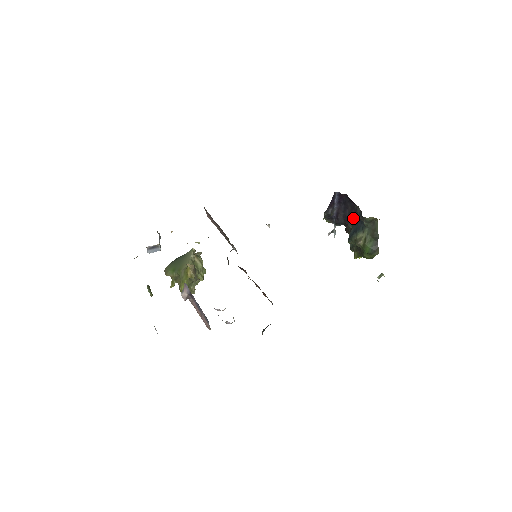
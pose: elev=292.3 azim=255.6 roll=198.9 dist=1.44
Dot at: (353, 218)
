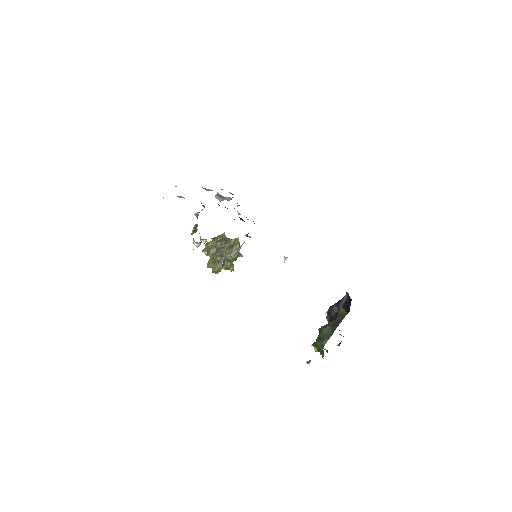
Dot at: occluded
